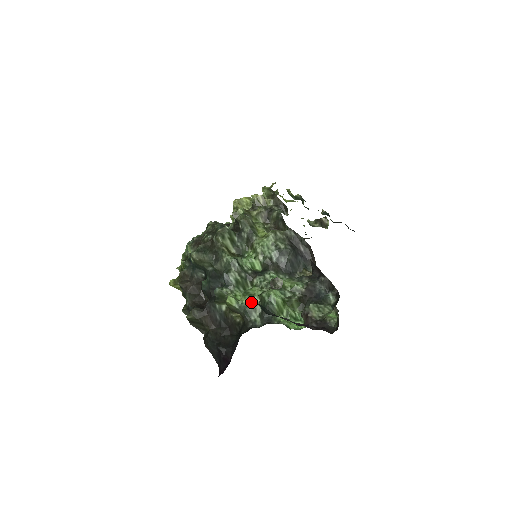
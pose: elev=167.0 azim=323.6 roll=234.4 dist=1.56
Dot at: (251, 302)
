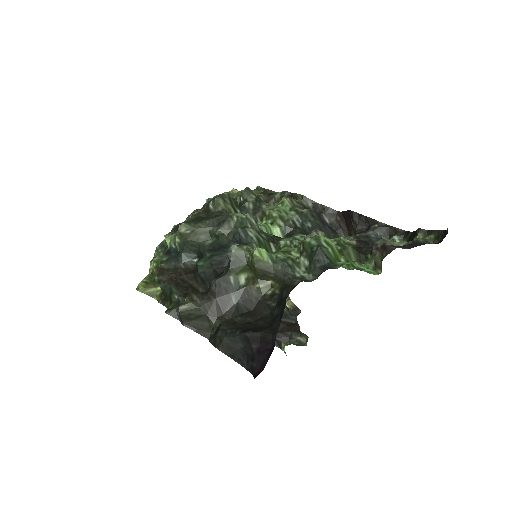
Dot at: (289, 256)
